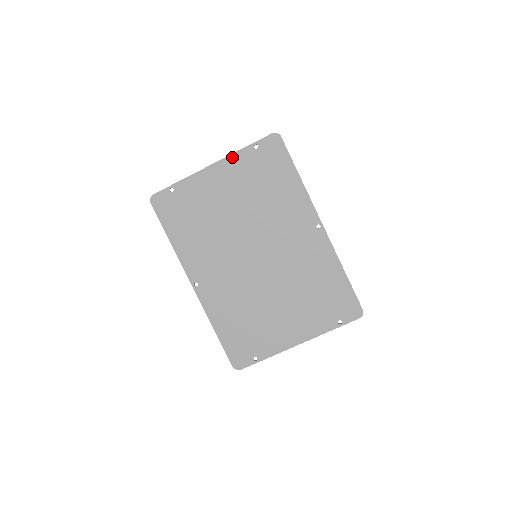
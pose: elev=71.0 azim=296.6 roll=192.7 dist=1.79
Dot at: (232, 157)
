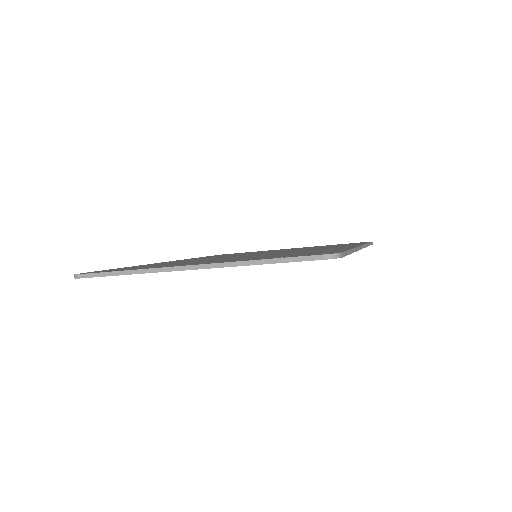
Dot at: occluded
